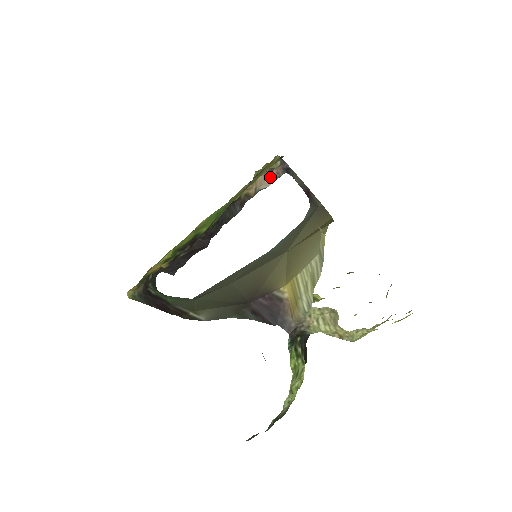
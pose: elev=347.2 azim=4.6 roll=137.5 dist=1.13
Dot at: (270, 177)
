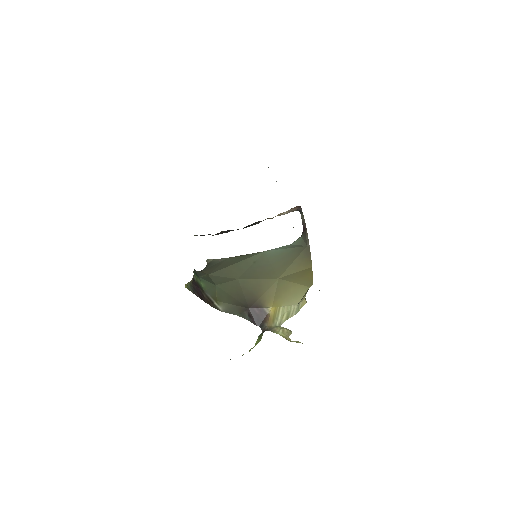
Dot at: (287, 211)
